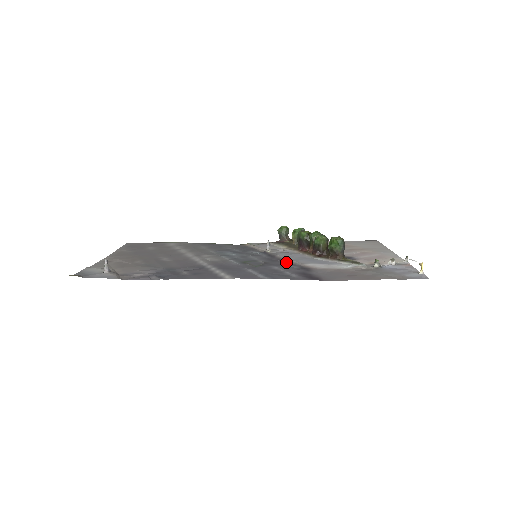
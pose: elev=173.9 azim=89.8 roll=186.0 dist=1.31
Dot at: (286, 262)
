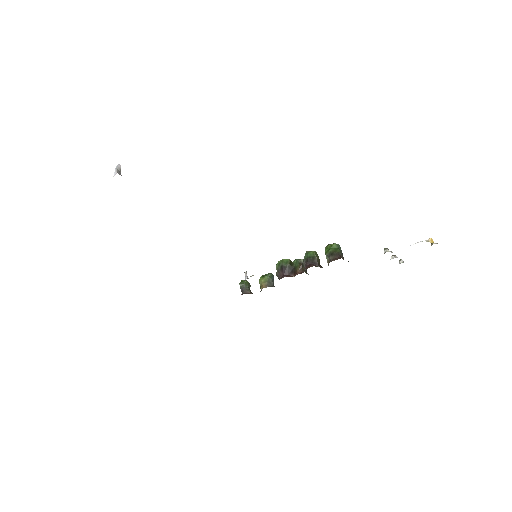
Dot at: occluded
